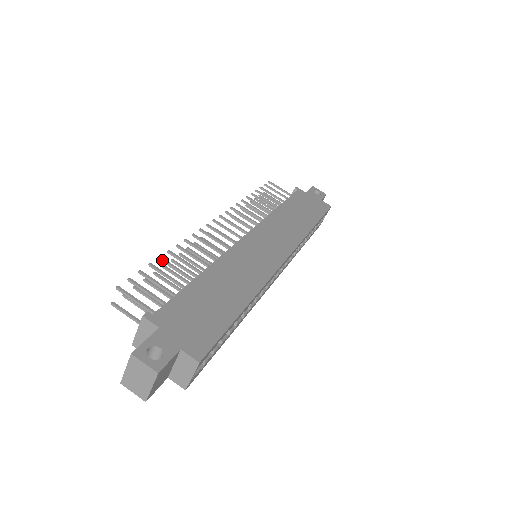
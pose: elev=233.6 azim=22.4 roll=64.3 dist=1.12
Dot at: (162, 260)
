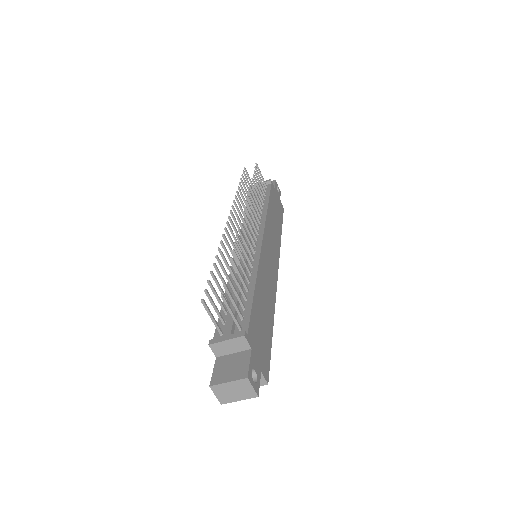
Dot at: (233, 262)
